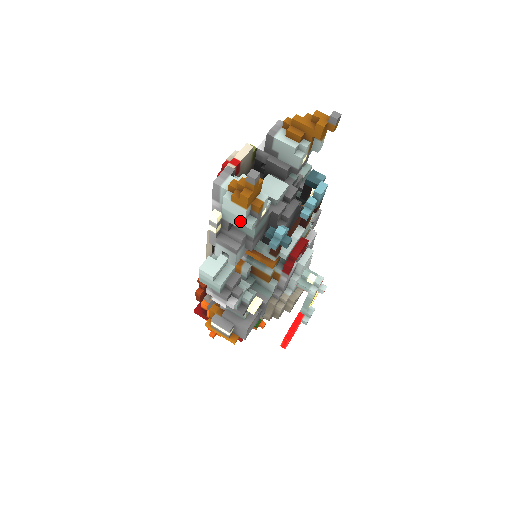
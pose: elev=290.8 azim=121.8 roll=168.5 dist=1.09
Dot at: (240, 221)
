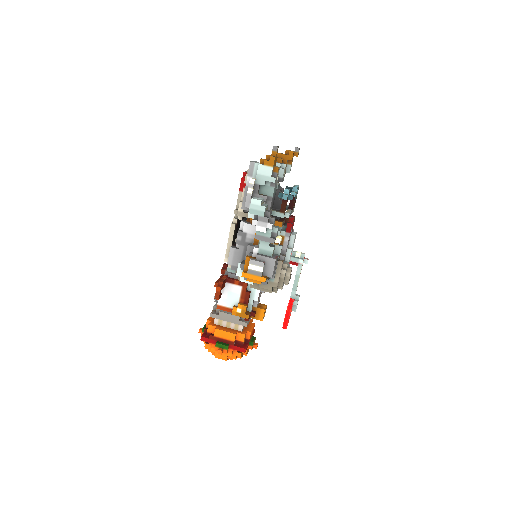
Dot at: (268, 179)
